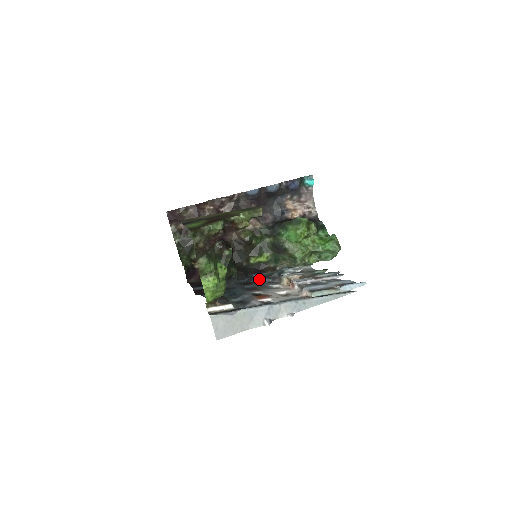
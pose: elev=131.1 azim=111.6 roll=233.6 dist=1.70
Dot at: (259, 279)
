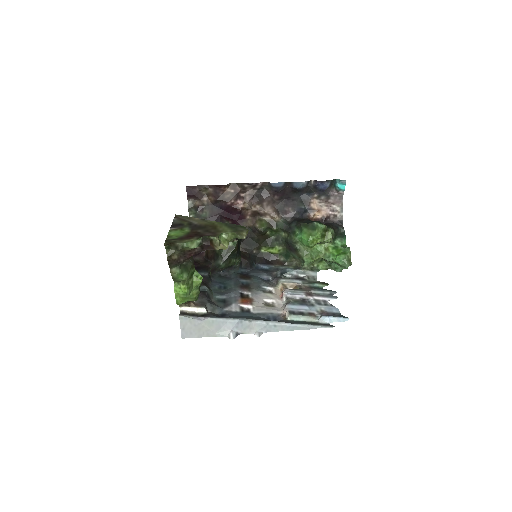
Dot at: (260, 274)
